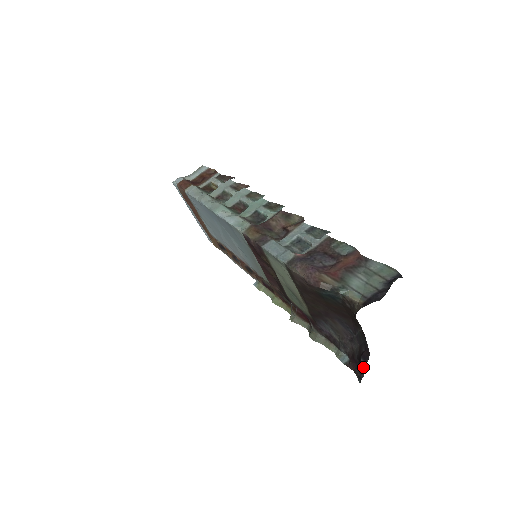
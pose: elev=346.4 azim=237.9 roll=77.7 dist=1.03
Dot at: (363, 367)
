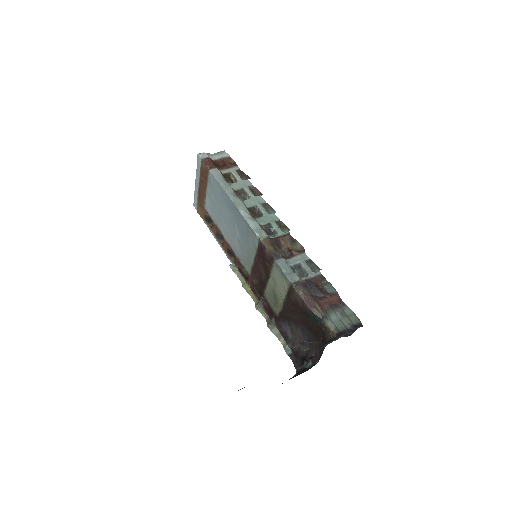
Dot at: (309, 366)
